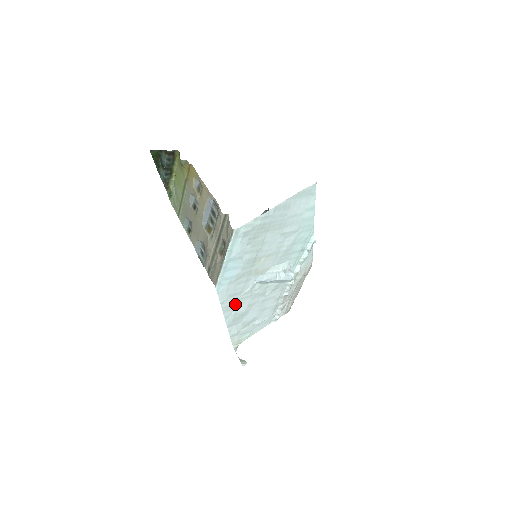
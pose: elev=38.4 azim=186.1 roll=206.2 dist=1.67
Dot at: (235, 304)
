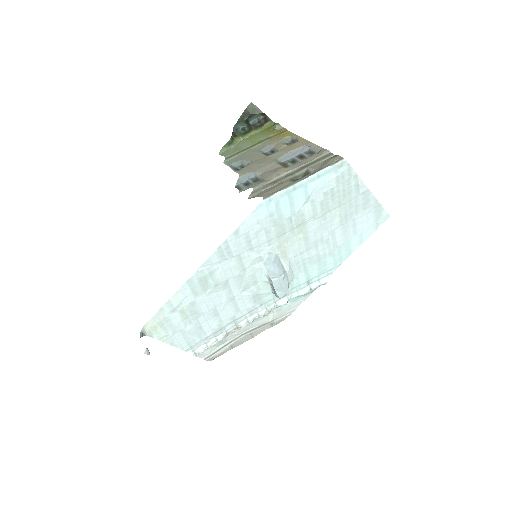
Dot at: (230, 257)
